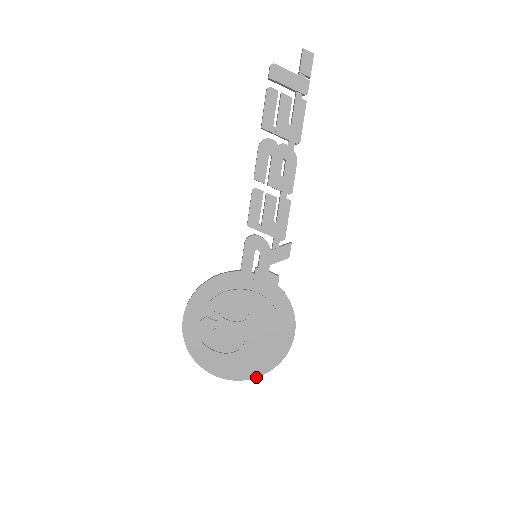
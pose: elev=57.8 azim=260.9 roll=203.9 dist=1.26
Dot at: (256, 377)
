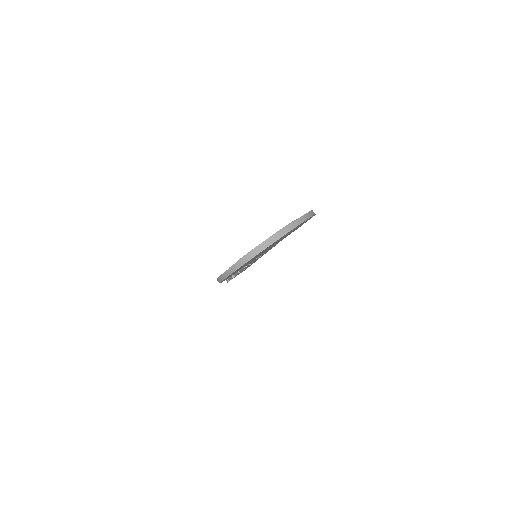
Dot at: (298, 219)
